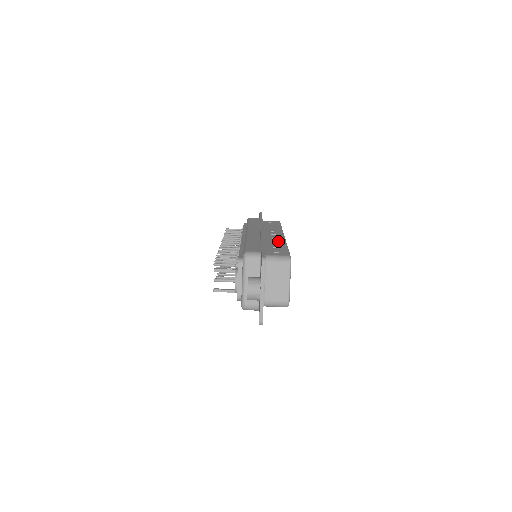
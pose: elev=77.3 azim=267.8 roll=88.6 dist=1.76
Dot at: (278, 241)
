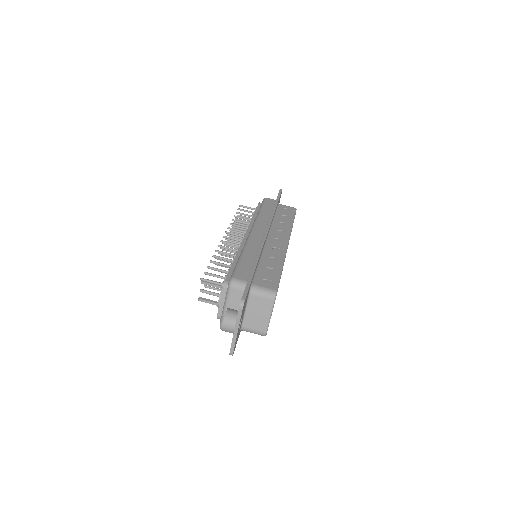
Dot at: (277, 255)
